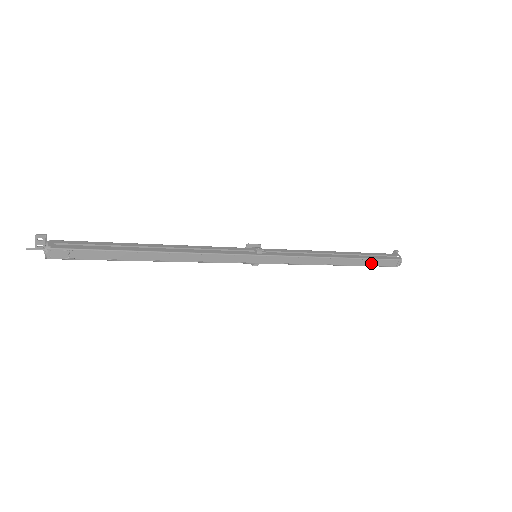
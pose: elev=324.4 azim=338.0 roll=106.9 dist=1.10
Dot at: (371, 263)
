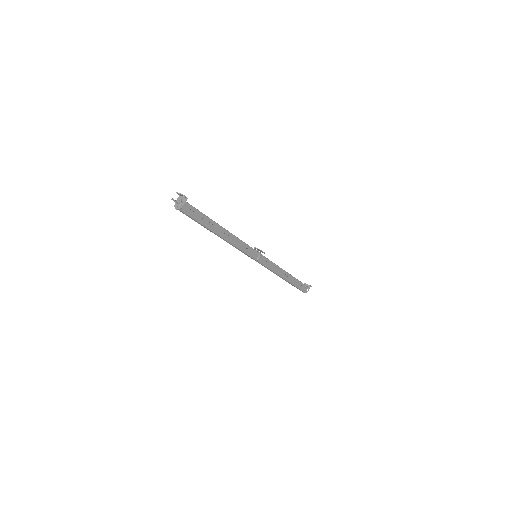
Dot at: occluded
